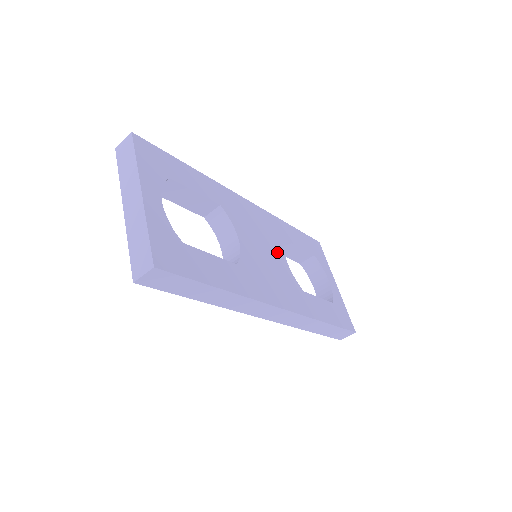
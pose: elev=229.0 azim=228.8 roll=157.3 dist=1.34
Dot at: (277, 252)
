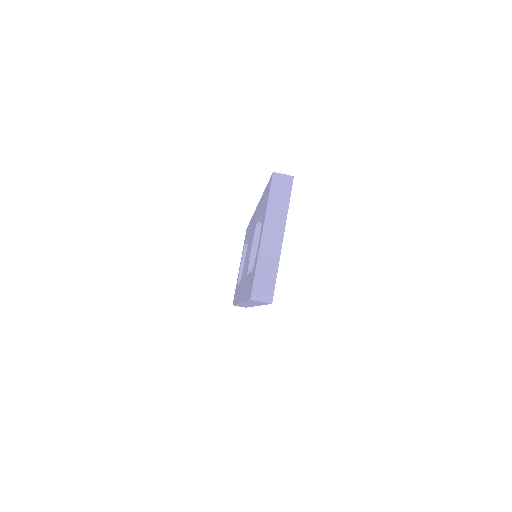
Dot at: occluded
